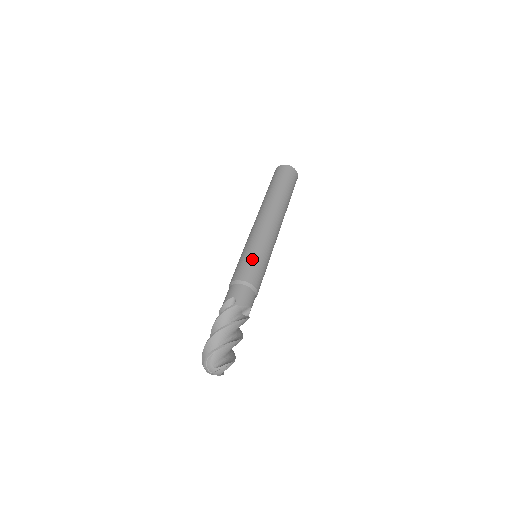
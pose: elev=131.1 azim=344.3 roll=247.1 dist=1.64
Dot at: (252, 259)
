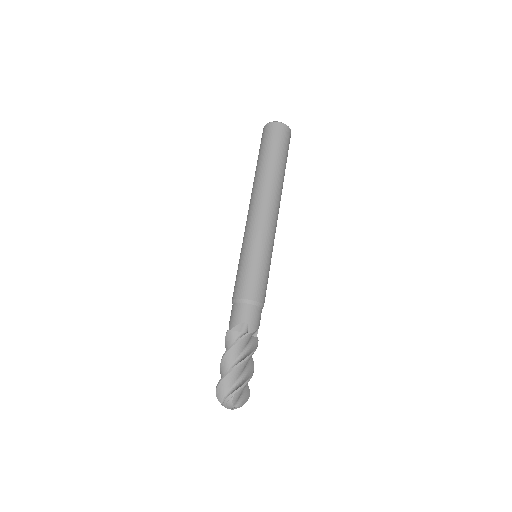
Dot at: (259, 270)
